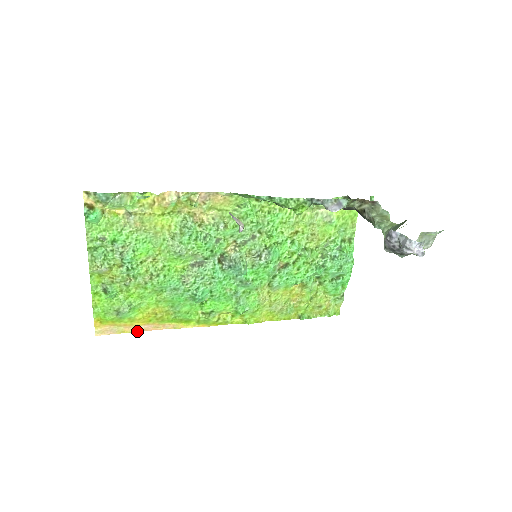
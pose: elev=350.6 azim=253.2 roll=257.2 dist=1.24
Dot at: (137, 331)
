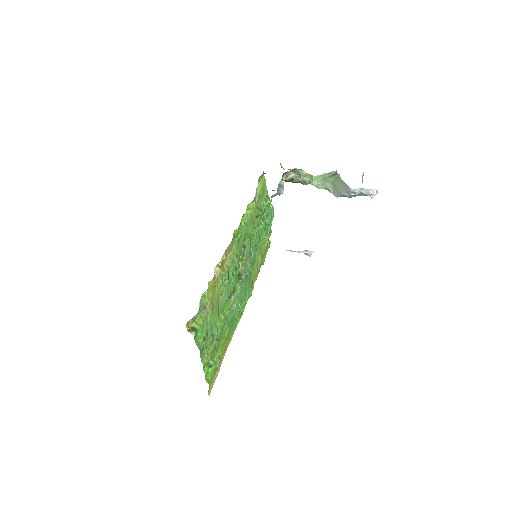
Dot at: occluded
